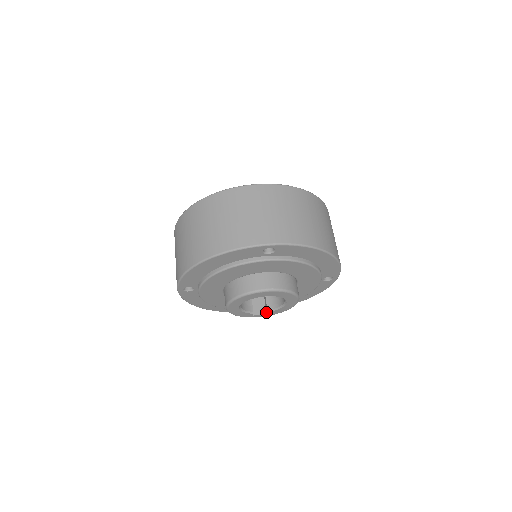
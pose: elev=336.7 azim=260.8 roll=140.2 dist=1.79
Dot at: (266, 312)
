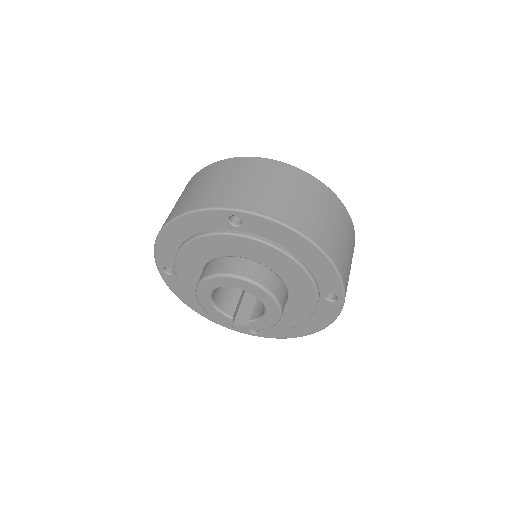
Dot at: (250, 323)
